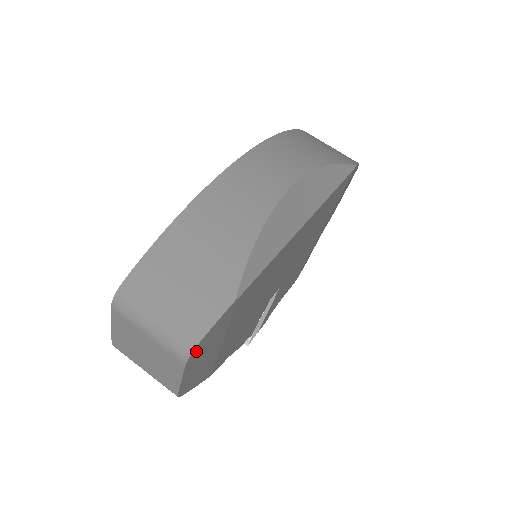
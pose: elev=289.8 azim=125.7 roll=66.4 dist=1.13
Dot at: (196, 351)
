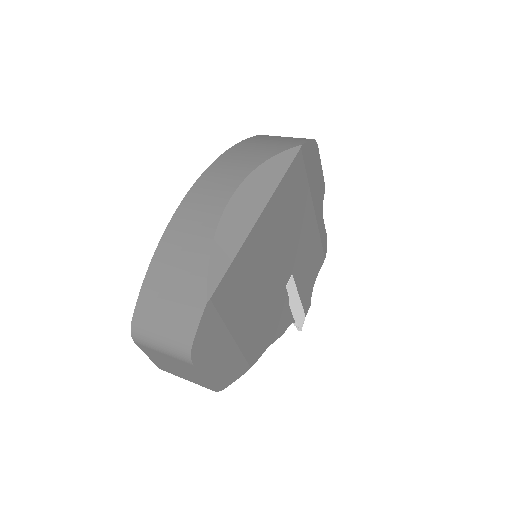
Dot at: (197, 352)
